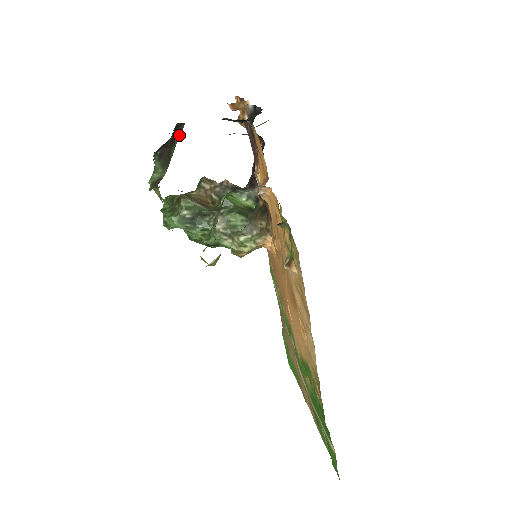
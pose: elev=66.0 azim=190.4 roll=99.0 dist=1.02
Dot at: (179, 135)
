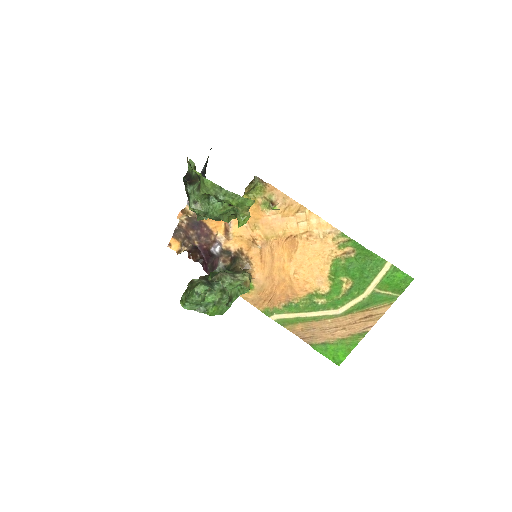
Dot at: (190, 174)
